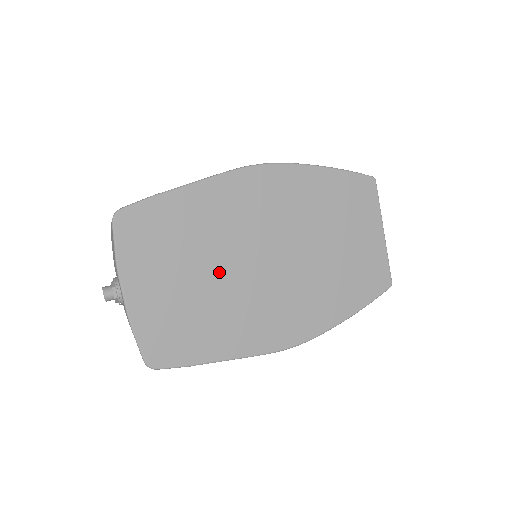
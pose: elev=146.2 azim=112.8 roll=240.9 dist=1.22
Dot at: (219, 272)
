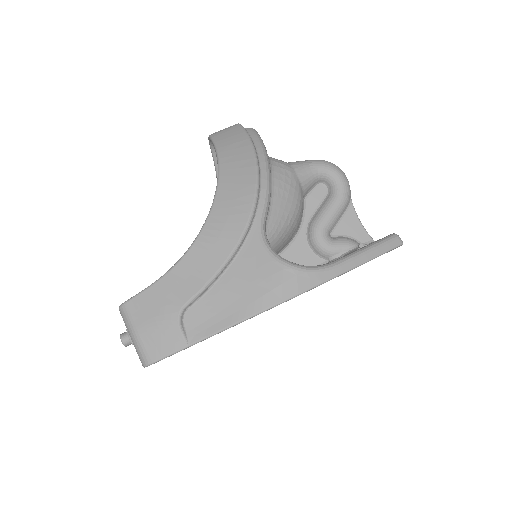
Dot at: occluded
